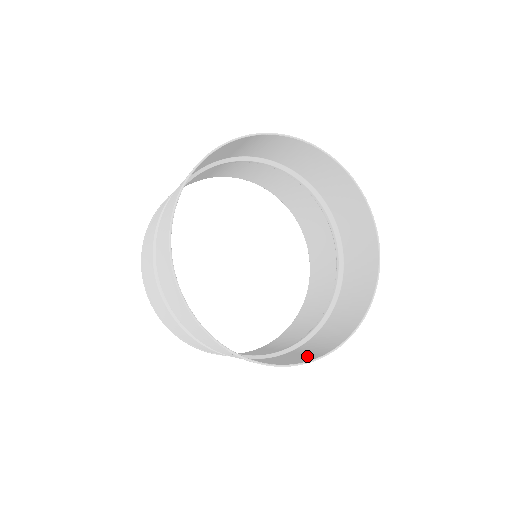
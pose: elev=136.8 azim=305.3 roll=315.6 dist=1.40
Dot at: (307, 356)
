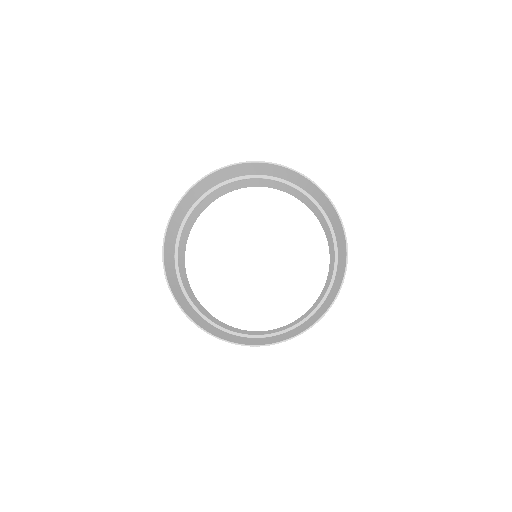
Dot at: (223, 336)
